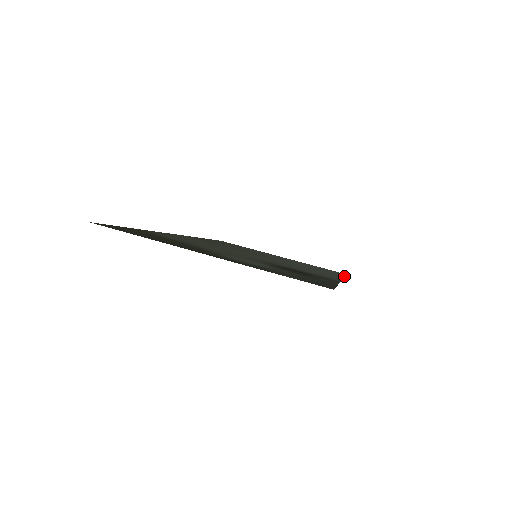
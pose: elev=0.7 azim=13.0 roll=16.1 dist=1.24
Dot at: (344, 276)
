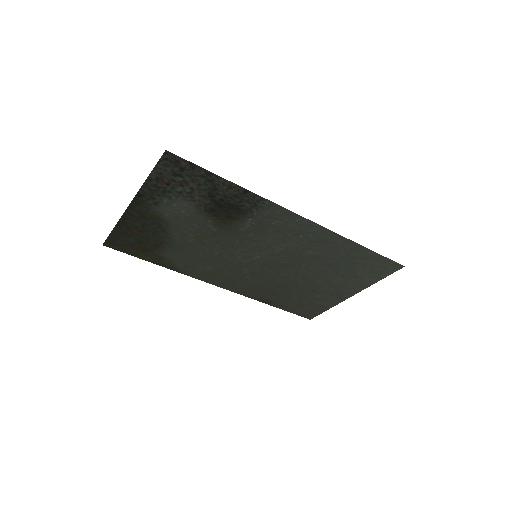
Dot at: (355, 243)
